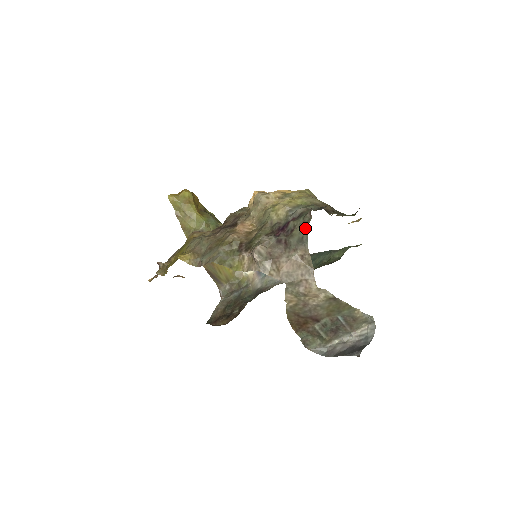
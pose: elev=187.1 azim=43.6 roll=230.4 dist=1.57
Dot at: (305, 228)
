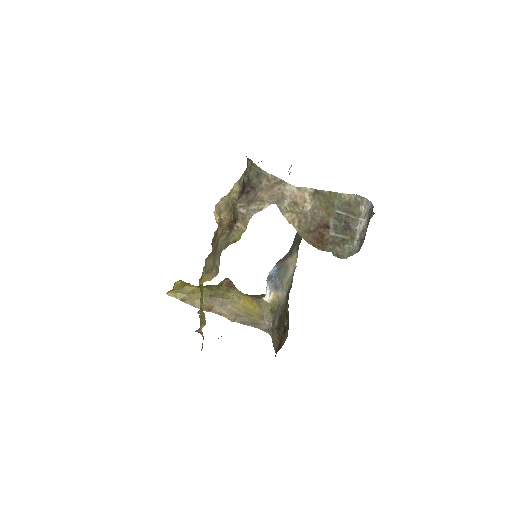
Dot at: (253, 167)
